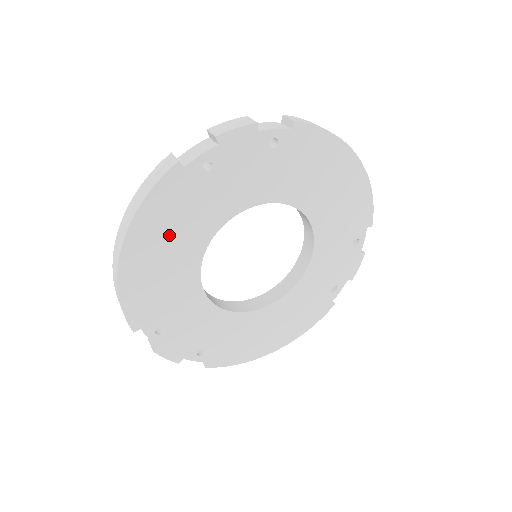
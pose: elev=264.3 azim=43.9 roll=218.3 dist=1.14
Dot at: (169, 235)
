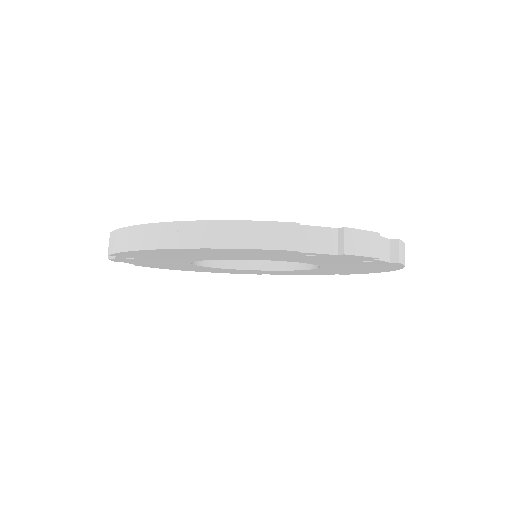
Dot at: (221, 254)
